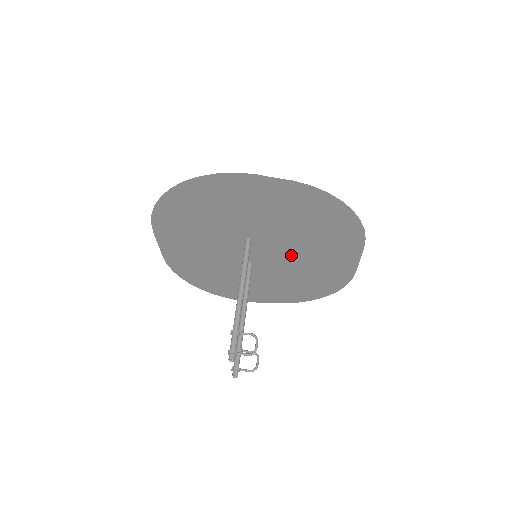
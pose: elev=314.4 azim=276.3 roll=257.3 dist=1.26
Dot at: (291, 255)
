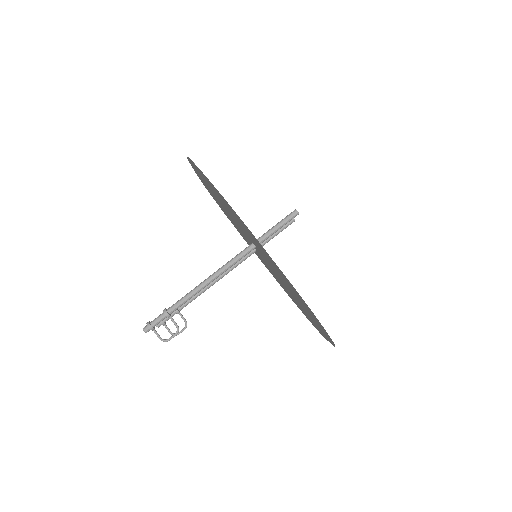
Dot at: (283, 283)
